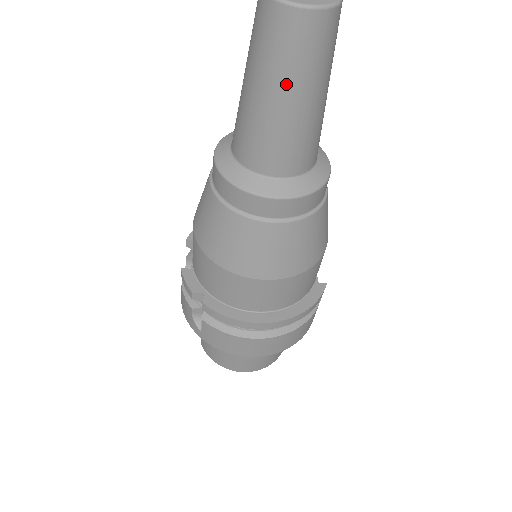
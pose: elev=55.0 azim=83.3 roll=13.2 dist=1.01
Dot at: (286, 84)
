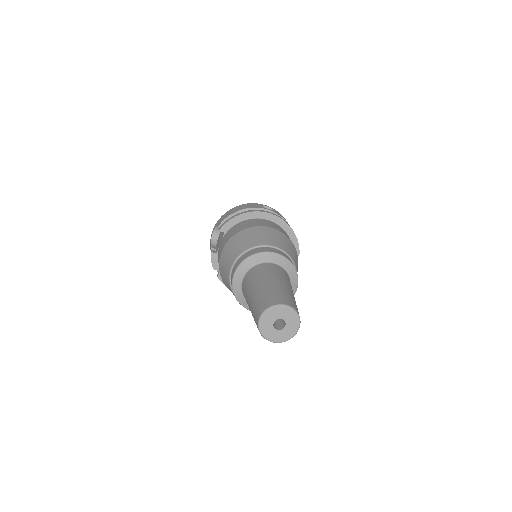
Dot at: occluded
